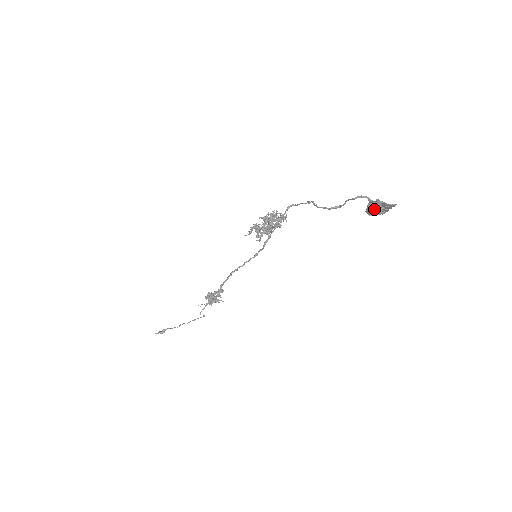
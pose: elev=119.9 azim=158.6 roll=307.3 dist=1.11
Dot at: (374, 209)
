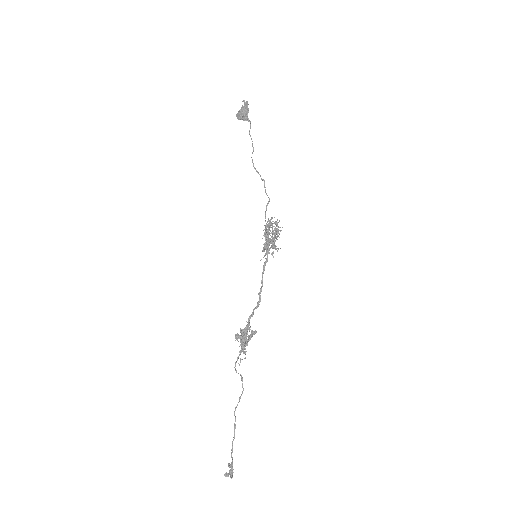
Dot at: (239, 114)
